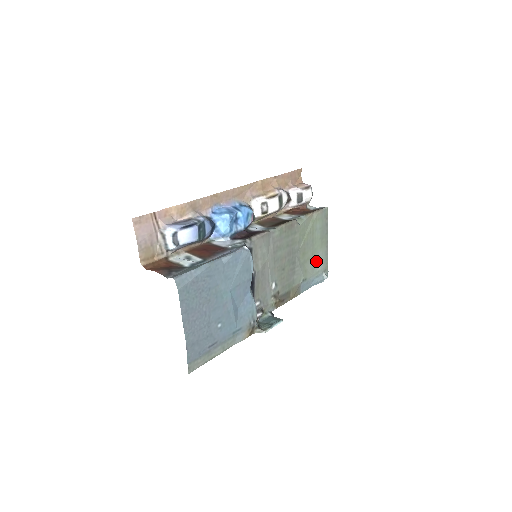
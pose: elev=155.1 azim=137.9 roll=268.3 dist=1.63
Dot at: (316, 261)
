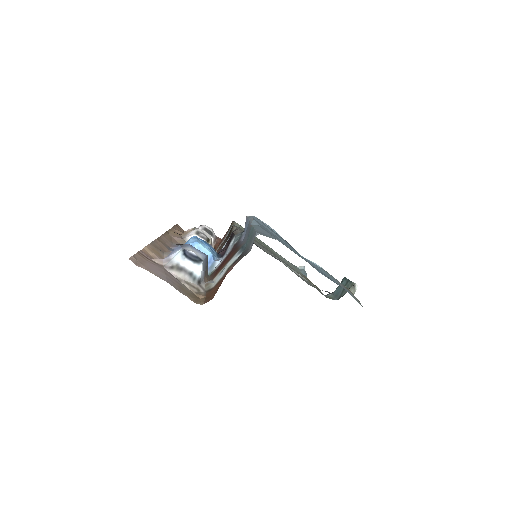
Dot at: (283, 259)
